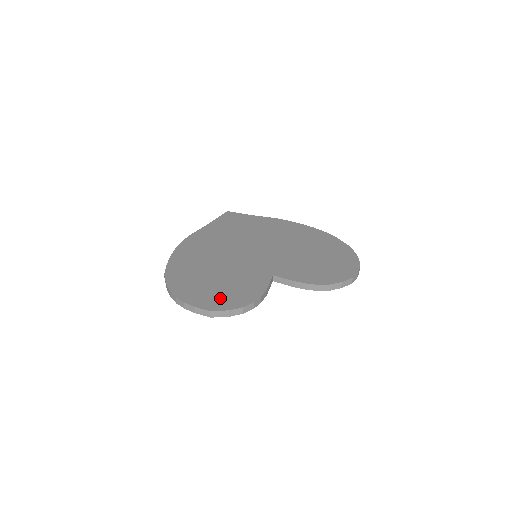
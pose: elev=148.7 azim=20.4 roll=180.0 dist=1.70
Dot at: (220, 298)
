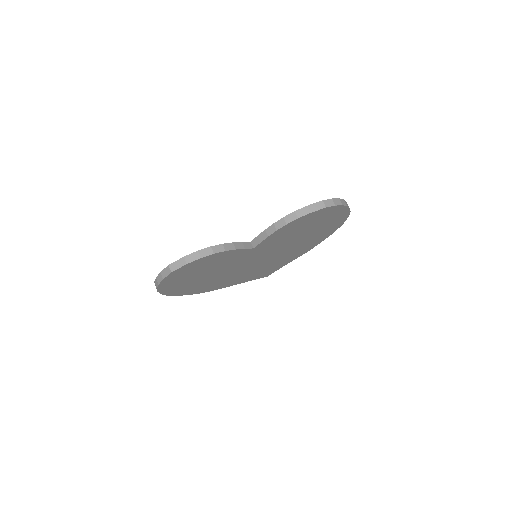
Dot at: occluded
